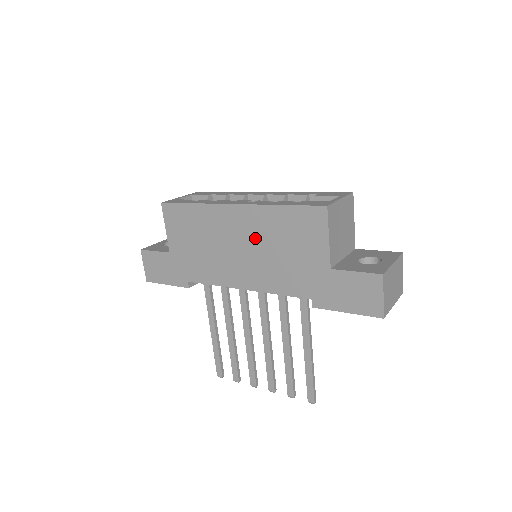
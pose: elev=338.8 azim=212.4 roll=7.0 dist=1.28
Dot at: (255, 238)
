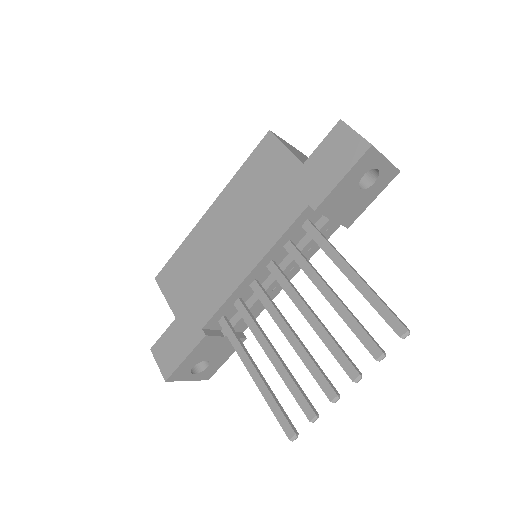
Dot at: (236, 214)
